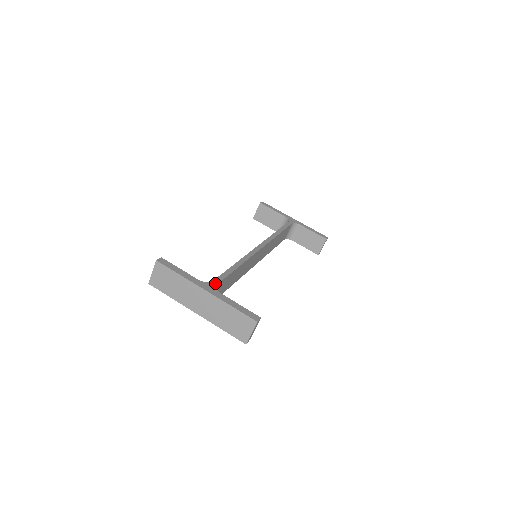
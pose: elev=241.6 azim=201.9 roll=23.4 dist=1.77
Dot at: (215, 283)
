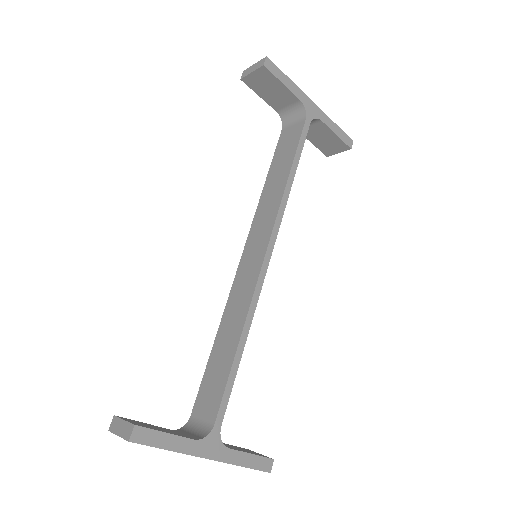
Dot at: (218, 428)
